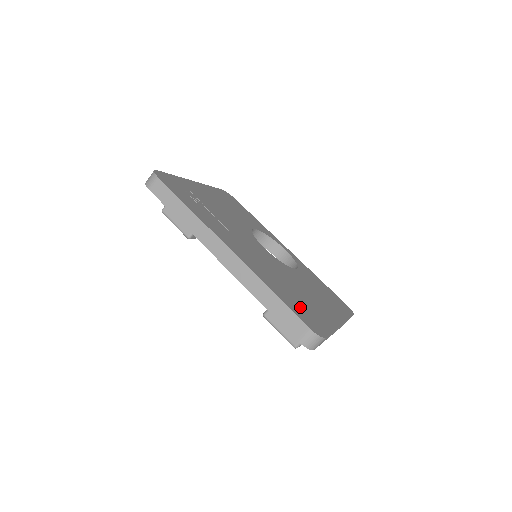
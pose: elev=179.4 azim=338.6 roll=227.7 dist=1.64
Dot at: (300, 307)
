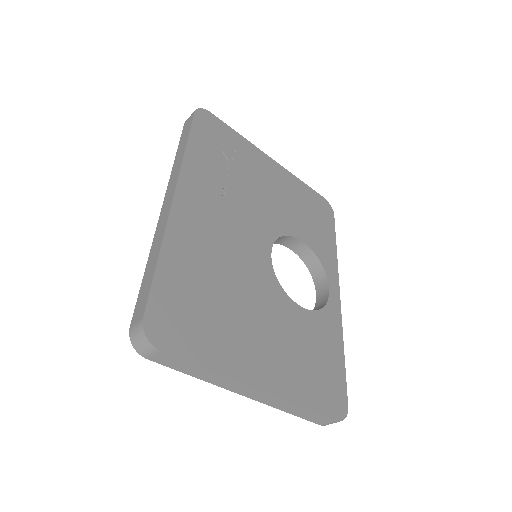
Dot at: (186, 304)
